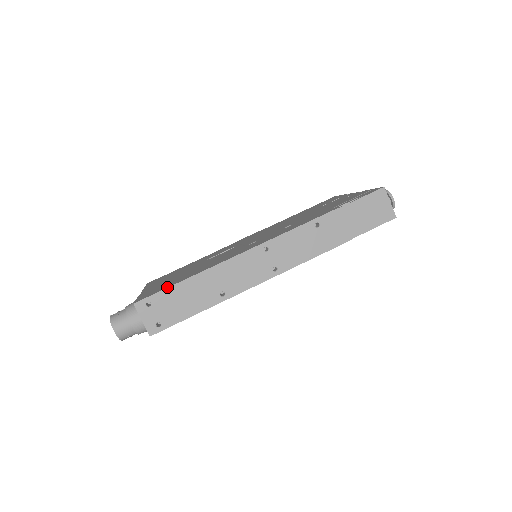
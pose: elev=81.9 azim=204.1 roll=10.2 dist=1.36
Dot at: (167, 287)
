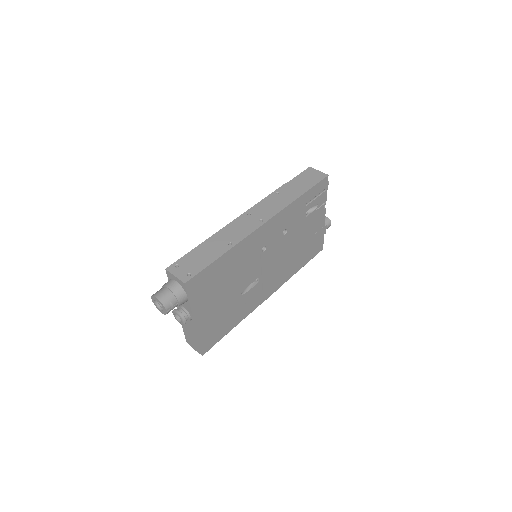
Dot at: (187, 254)
